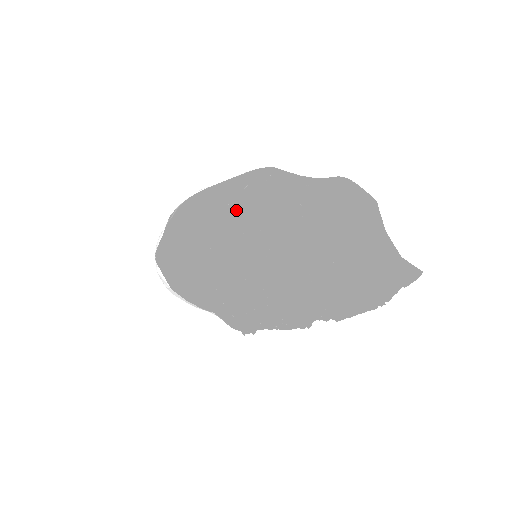
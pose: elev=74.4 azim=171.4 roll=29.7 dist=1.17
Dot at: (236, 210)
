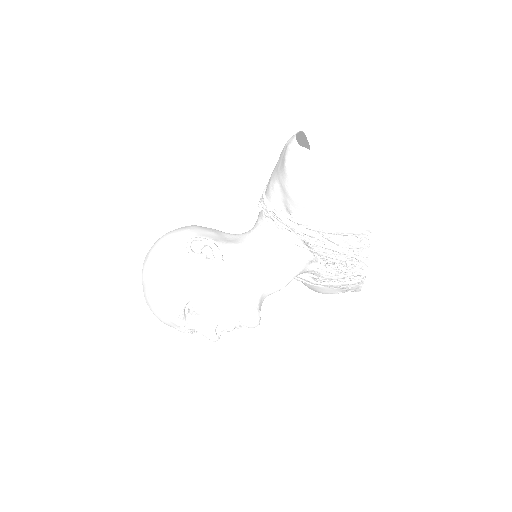
Dot at: occluded
